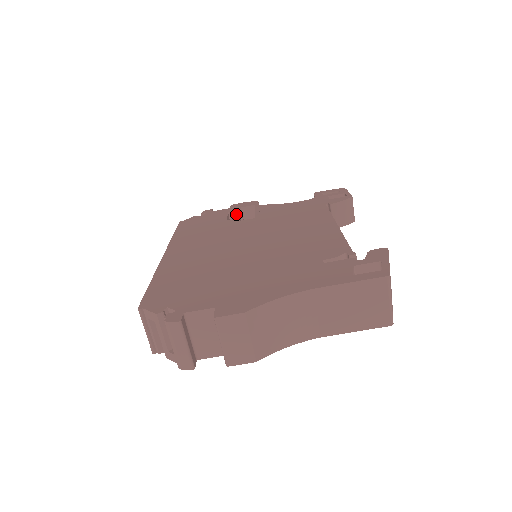
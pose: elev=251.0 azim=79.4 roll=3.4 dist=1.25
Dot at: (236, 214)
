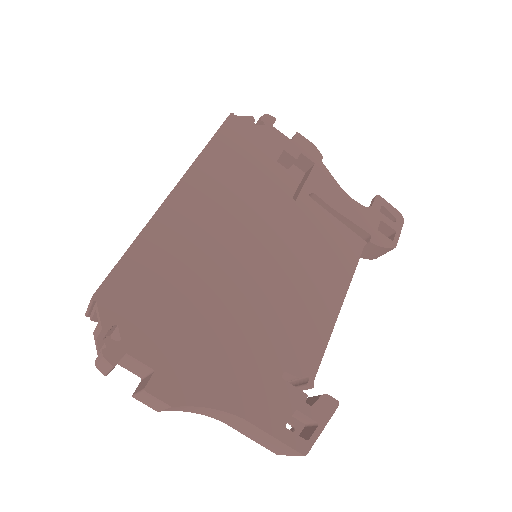
Dot at: (289, 158)
